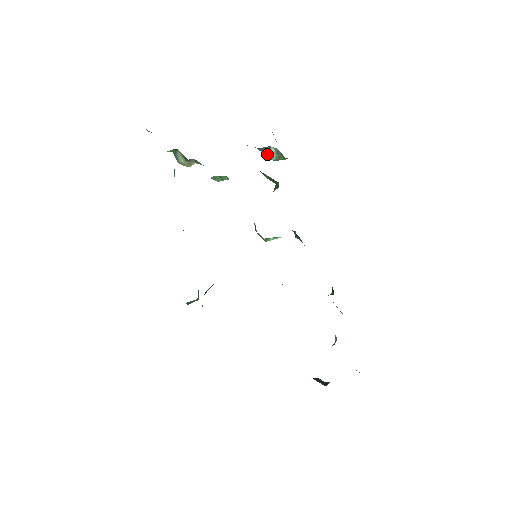
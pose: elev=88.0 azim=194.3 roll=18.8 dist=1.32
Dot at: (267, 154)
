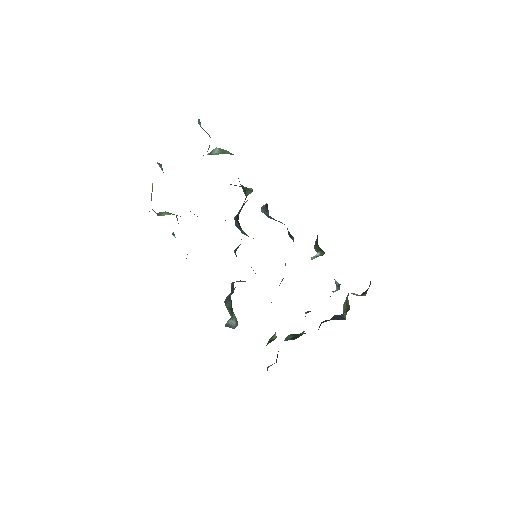
Dot at: (211, 154)
